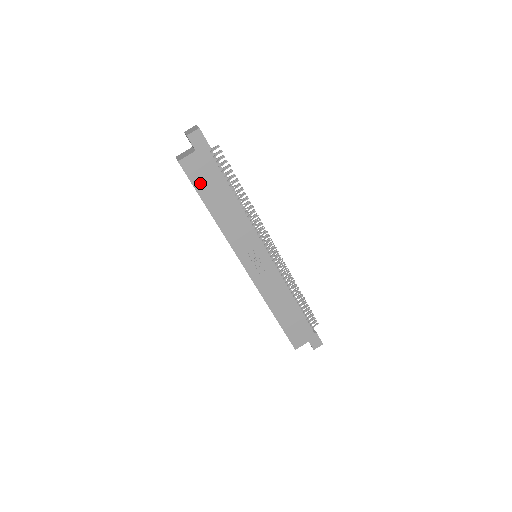
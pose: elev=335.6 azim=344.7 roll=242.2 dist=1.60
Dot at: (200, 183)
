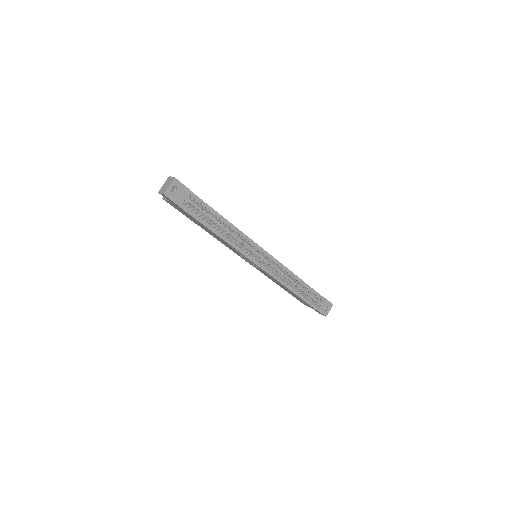
Dot at: (185, 214)
